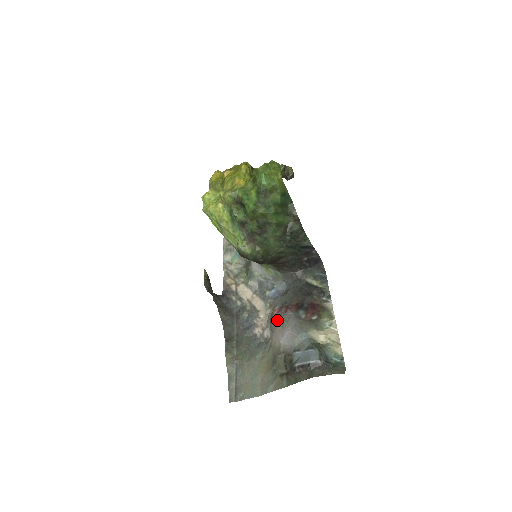
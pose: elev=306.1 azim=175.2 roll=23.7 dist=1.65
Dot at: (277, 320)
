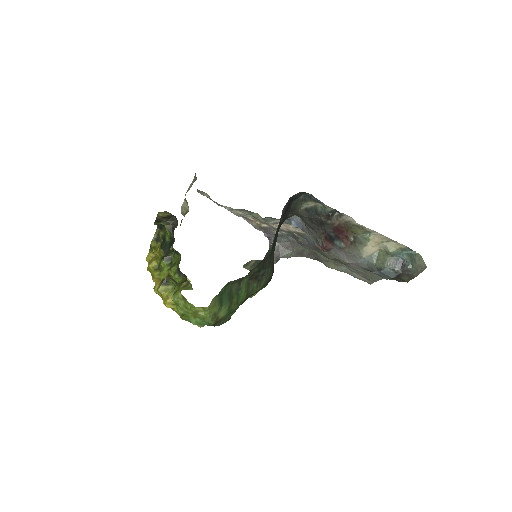
Dot at: occluded
